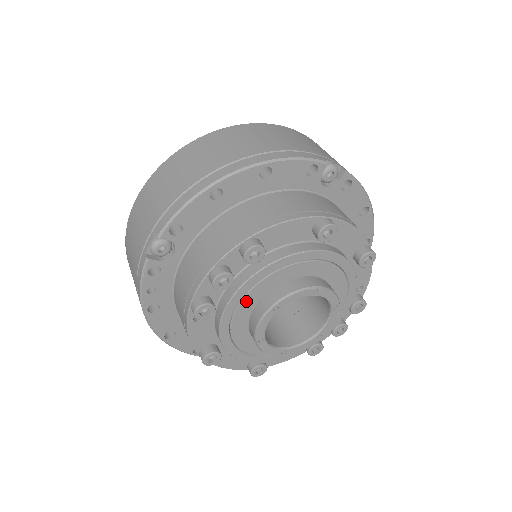
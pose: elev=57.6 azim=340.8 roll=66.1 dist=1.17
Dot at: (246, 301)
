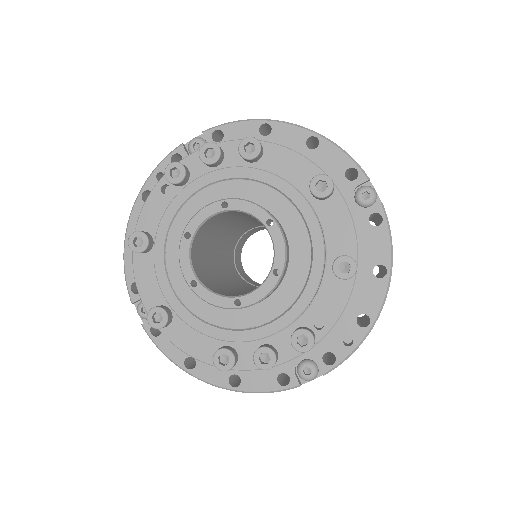
Dot at: (210, 191)
